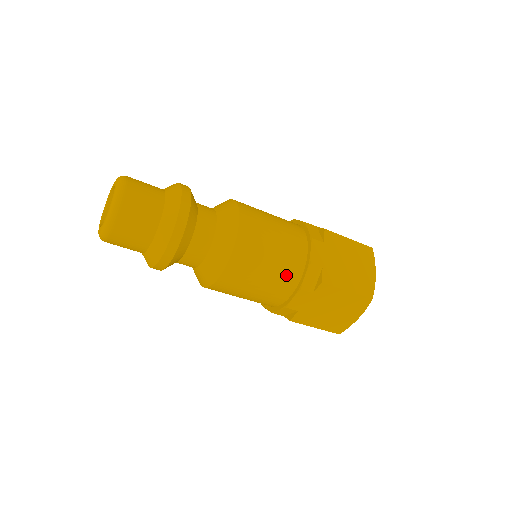
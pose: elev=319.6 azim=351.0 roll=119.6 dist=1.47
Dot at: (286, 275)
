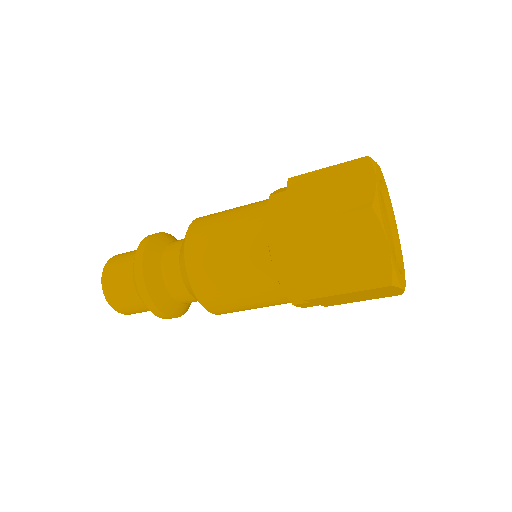
Dot at: (250, 248)
